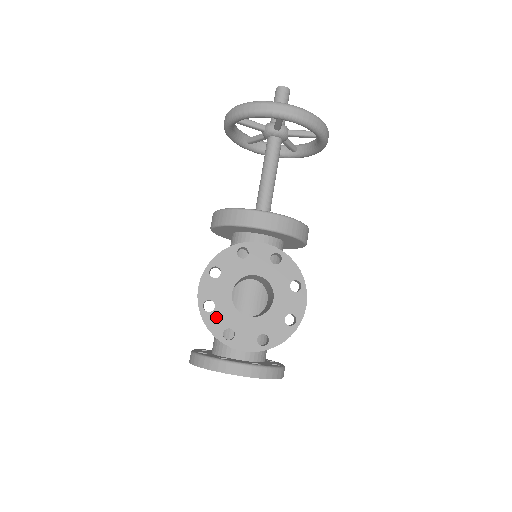
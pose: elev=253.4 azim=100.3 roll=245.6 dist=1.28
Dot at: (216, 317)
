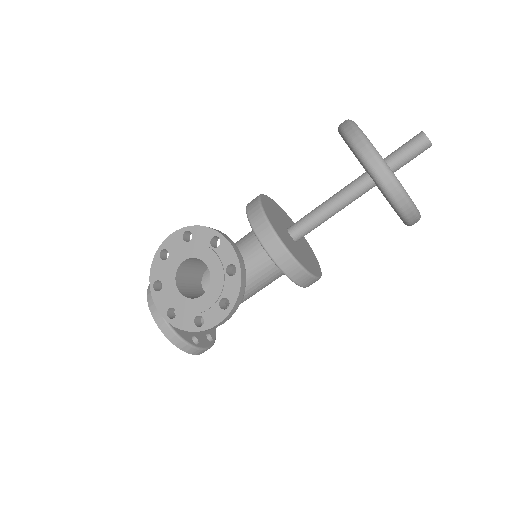
Dot at: (161, 266)
